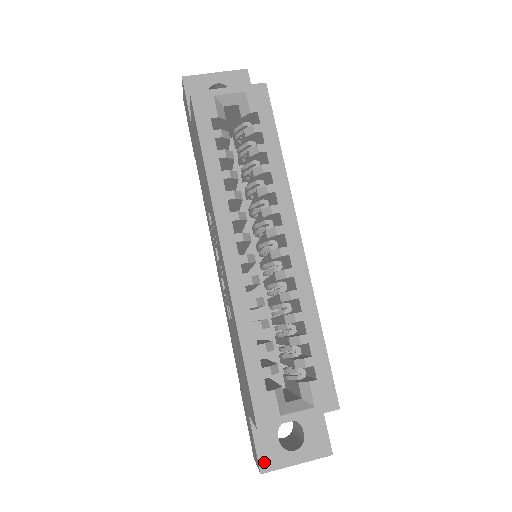
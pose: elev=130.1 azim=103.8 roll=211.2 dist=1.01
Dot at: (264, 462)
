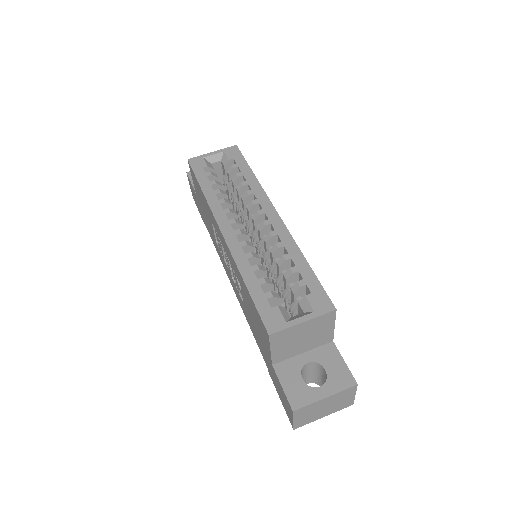
Dot at: (294, 400)
